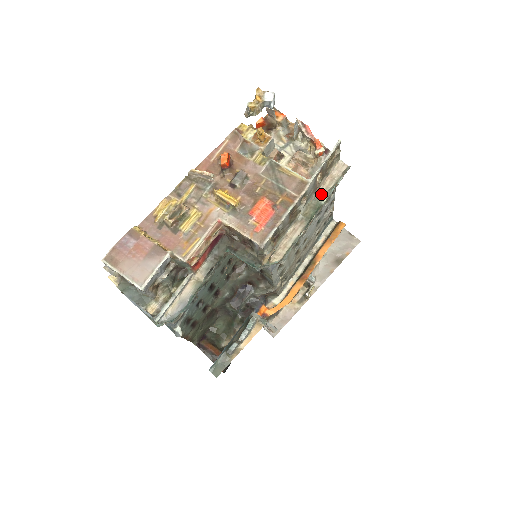
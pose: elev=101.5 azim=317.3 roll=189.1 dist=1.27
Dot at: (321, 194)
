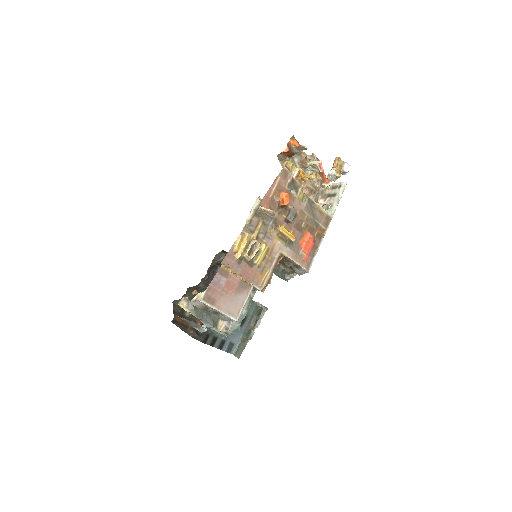
Dot at: occluded
